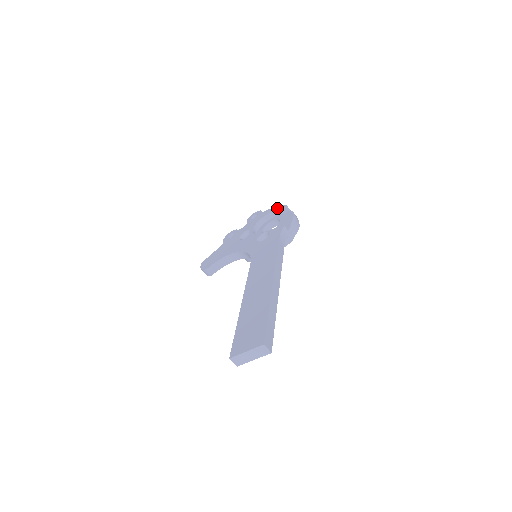
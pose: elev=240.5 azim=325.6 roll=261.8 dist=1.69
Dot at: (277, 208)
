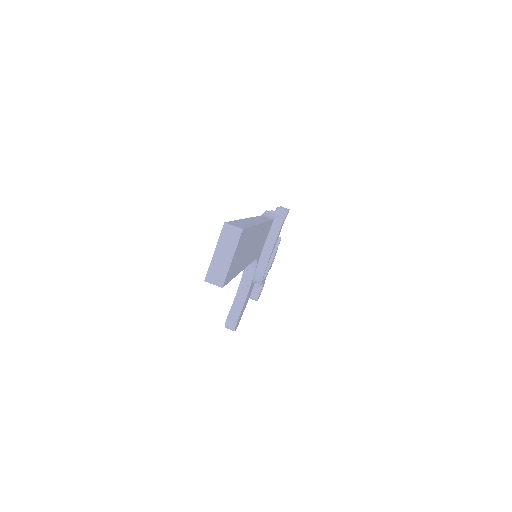
Dot at: occluded
